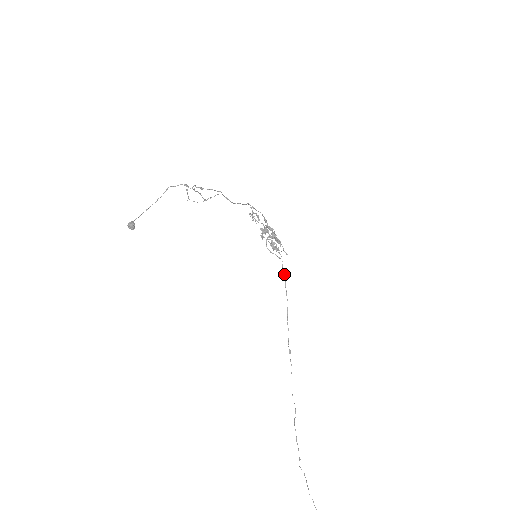
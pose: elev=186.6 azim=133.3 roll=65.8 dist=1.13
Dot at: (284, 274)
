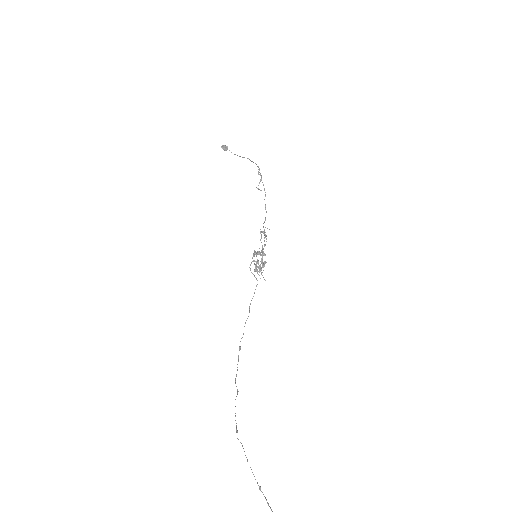
Dot at: occluded
